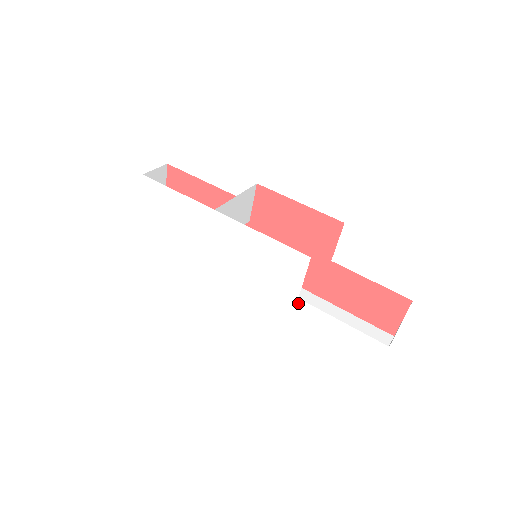
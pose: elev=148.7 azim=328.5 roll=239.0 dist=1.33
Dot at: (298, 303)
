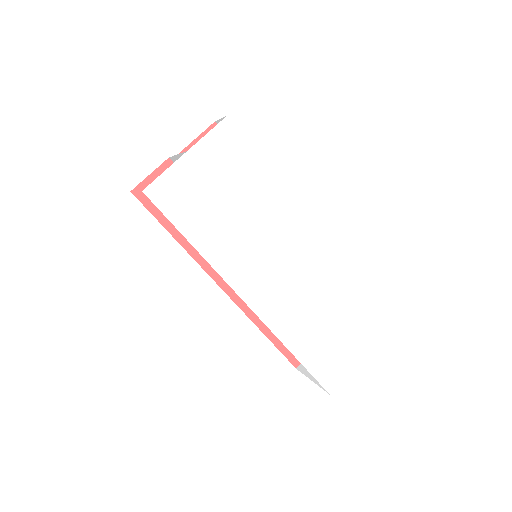
Dot at: (312, 308)
